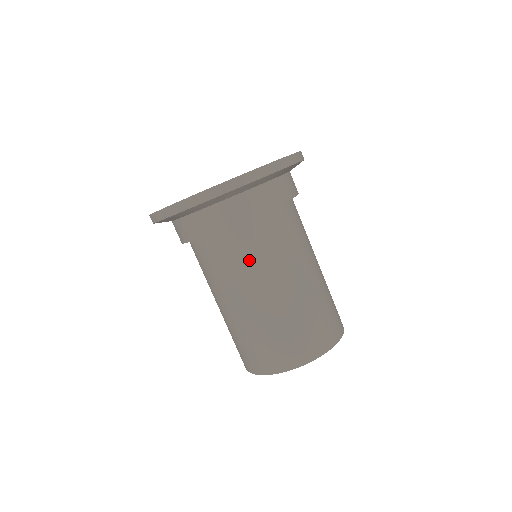
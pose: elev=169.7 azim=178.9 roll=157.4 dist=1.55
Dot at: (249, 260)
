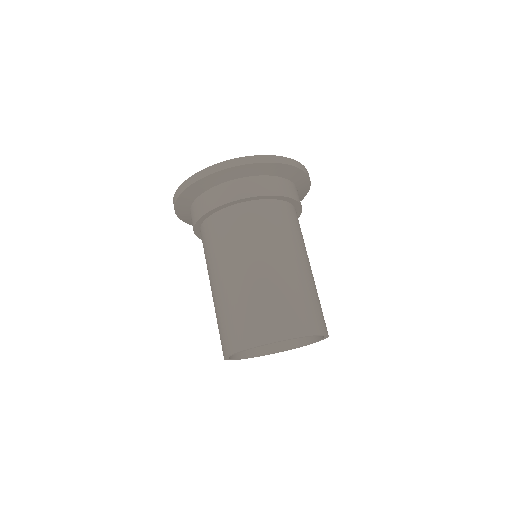
Dot at: (249, 233)
